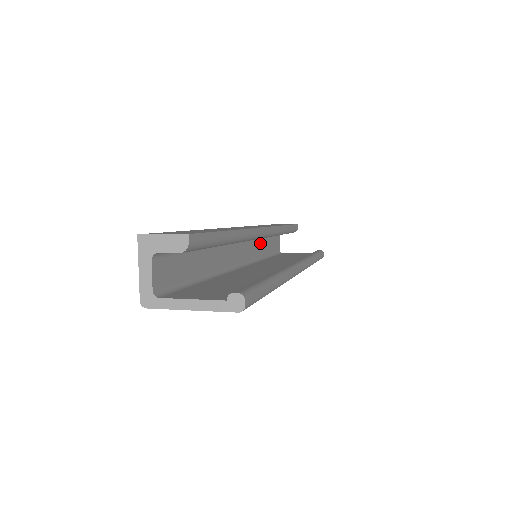
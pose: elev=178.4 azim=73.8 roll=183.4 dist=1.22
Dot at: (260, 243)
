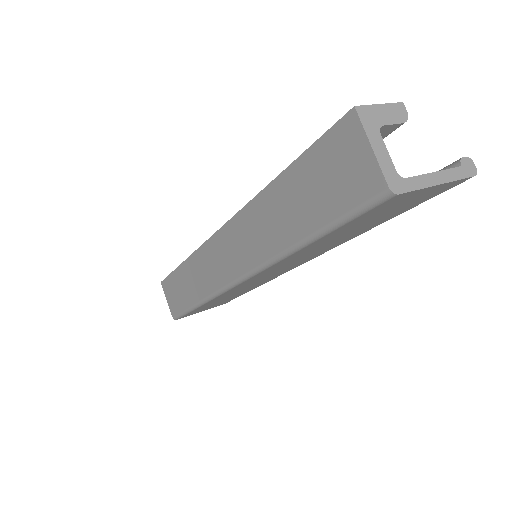
Dot at: occluded
